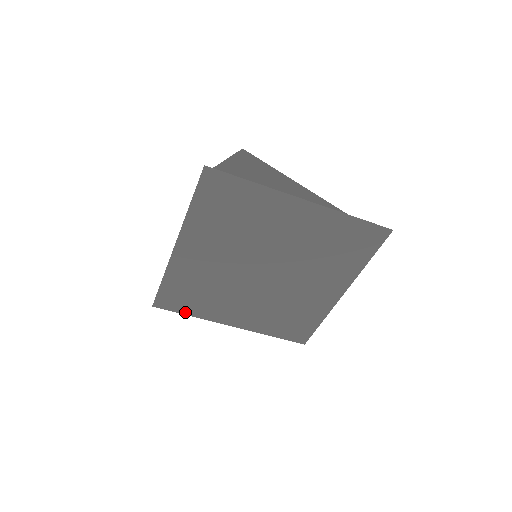
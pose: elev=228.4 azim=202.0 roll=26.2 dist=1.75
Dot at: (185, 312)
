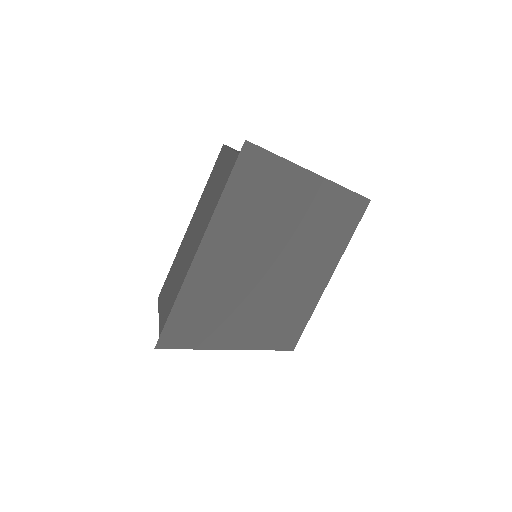
Dot at: (190, 345)
